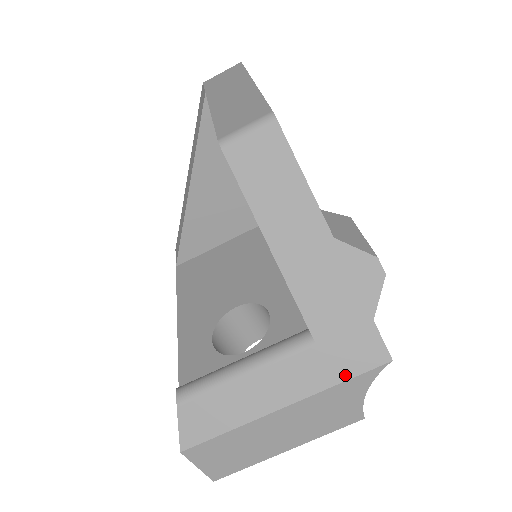
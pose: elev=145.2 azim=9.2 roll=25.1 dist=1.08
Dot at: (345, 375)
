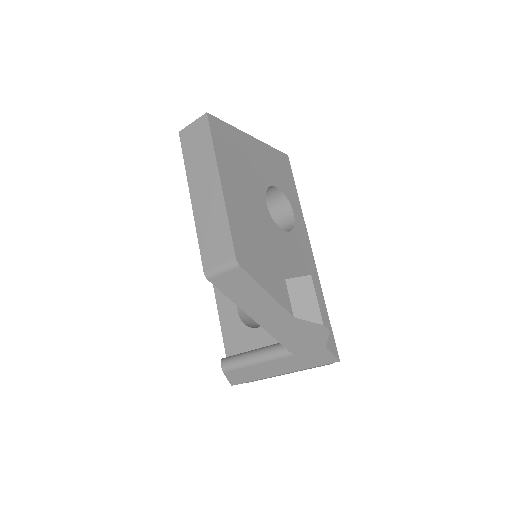
Dot at: (313, 365)
